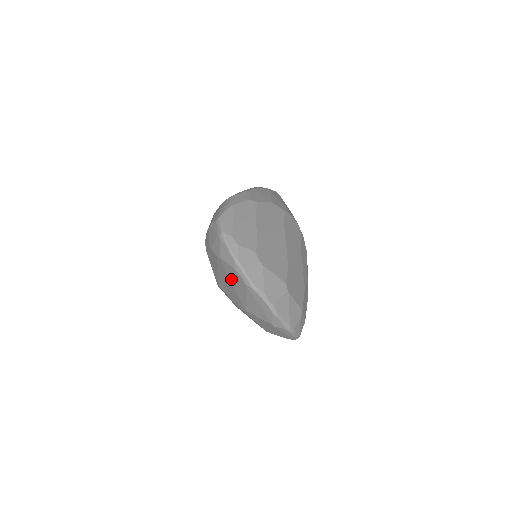
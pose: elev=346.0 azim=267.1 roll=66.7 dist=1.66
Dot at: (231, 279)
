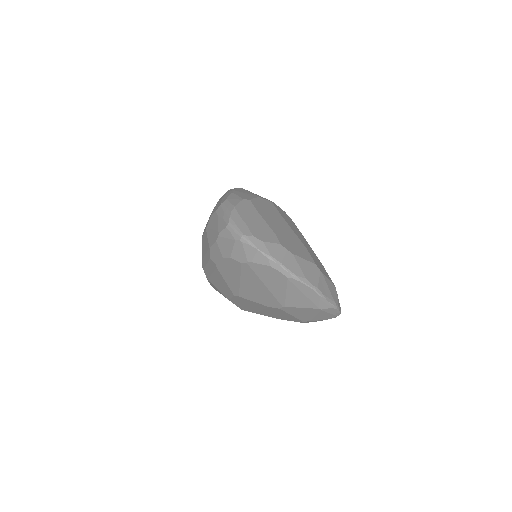
Dot at: (263, 280)
